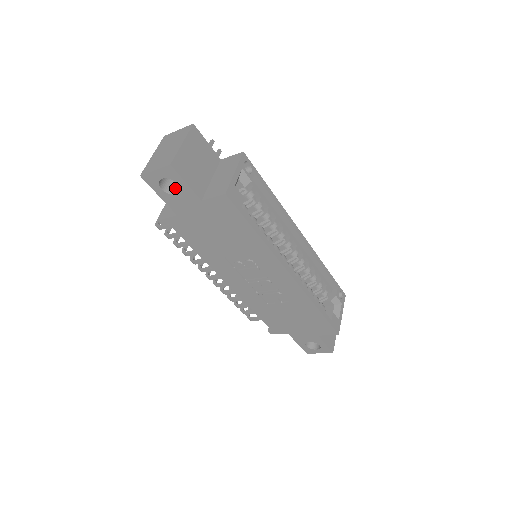
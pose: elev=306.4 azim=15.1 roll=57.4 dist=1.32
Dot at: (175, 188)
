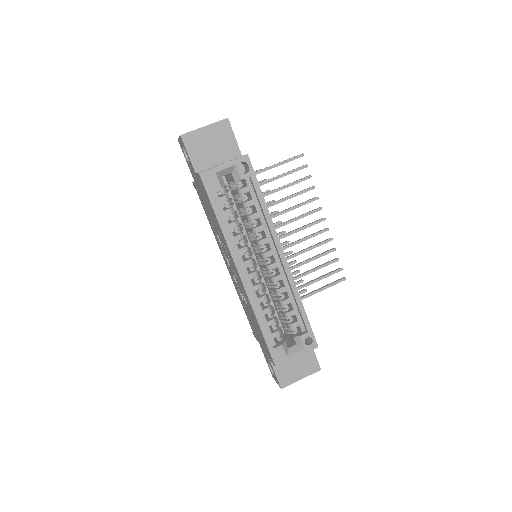
Dot at: occluded
